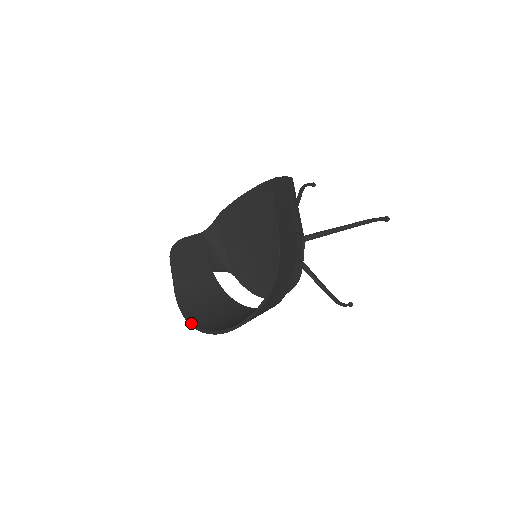
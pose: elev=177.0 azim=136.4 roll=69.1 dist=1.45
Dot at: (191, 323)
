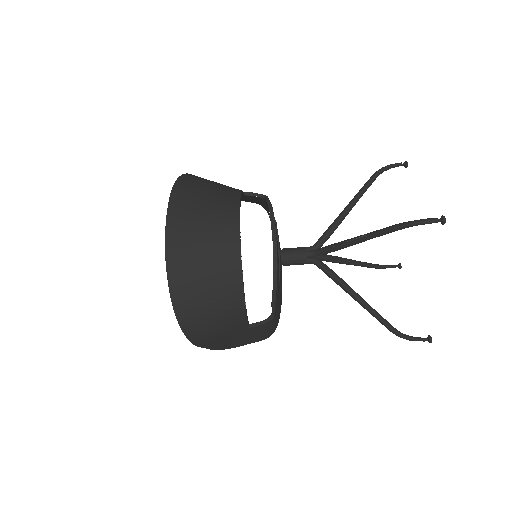
Dot at: (176, 314)
